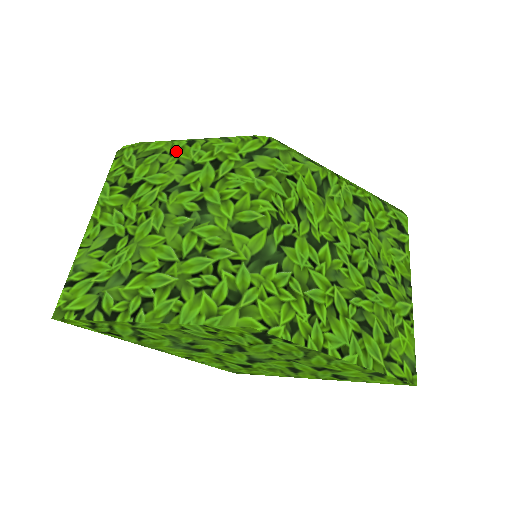
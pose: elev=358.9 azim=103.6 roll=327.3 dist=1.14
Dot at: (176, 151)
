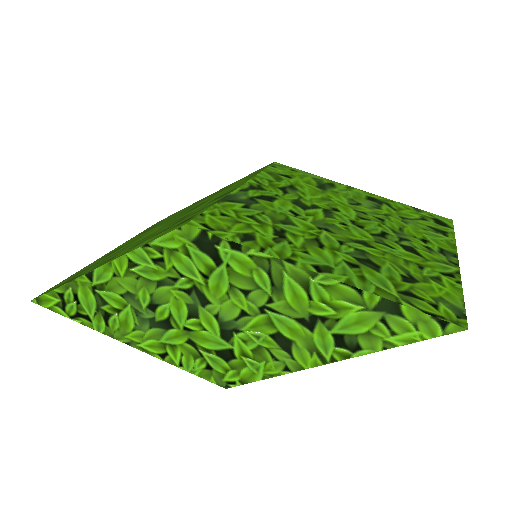
Dot at: occluded
